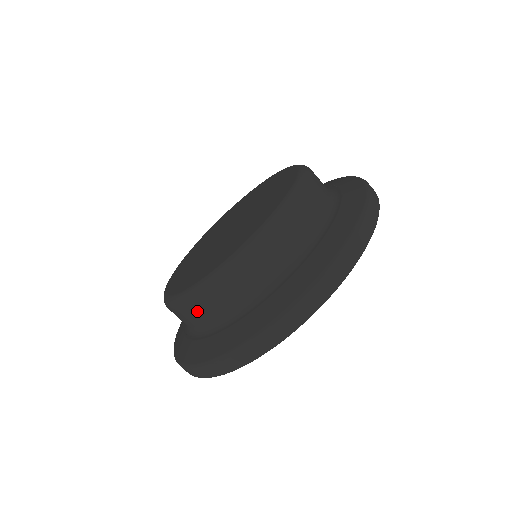
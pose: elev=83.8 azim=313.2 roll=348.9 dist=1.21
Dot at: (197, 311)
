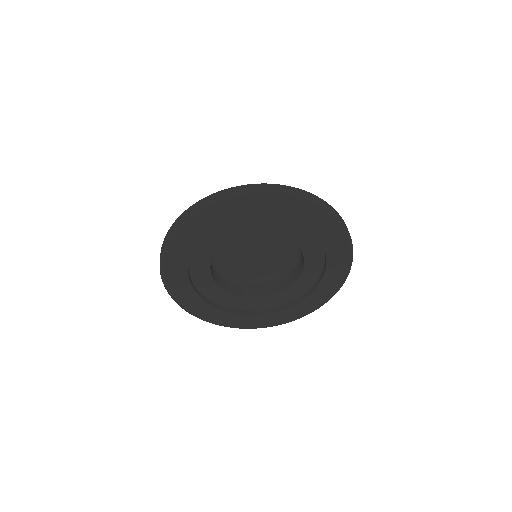
Dot at: occluded
